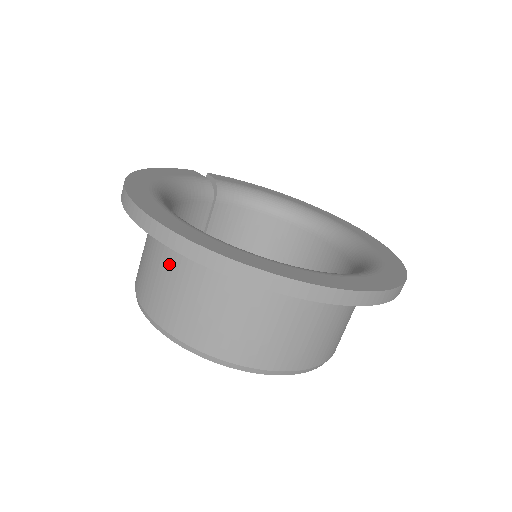
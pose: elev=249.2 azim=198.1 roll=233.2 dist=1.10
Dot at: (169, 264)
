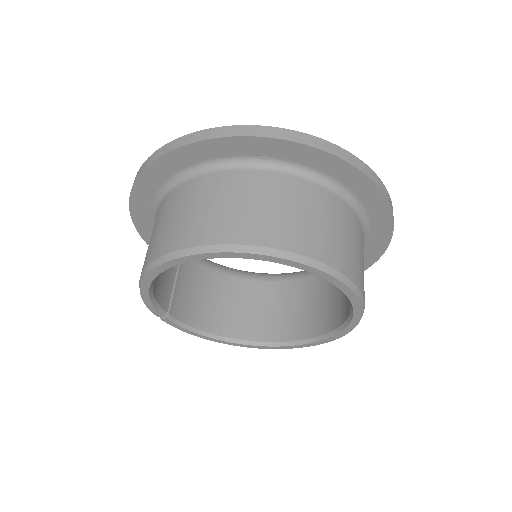
Dot at: (227, 189)
